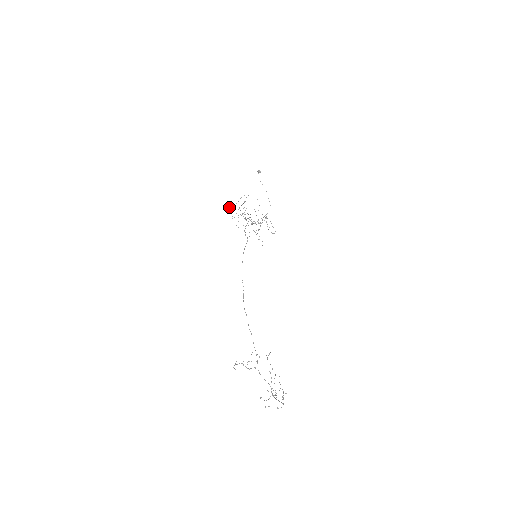
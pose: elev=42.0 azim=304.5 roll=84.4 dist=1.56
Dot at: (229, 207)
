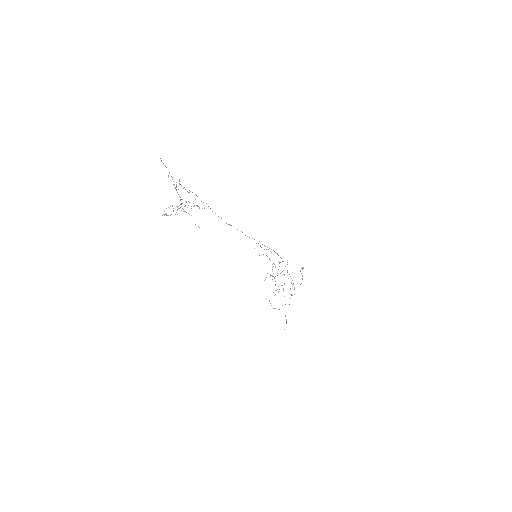
Dot at: occluded
